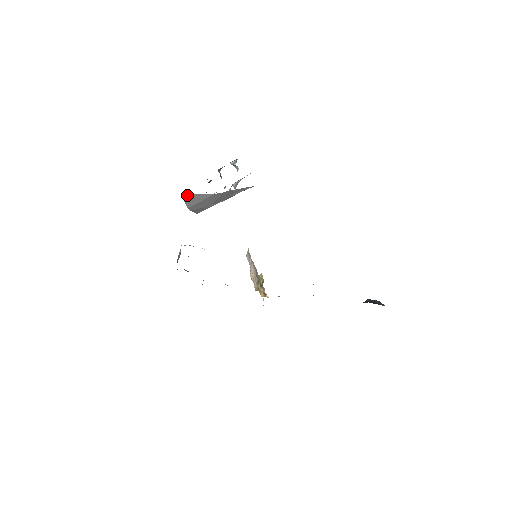
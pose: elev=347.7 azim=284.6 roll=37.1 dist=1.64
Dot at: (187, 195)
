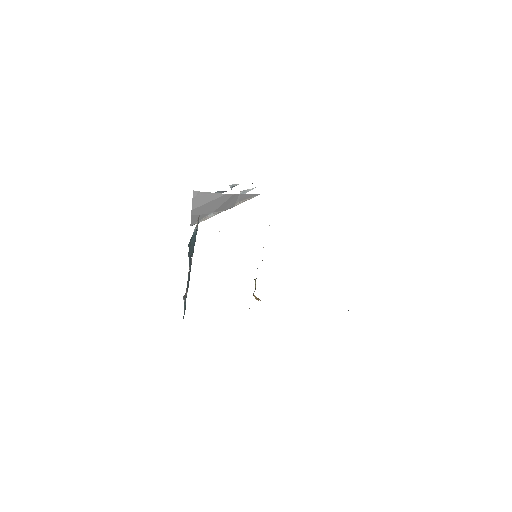
Dot at: (199, 192)
